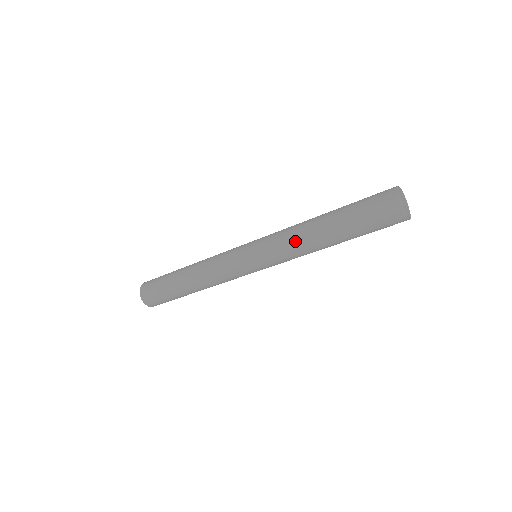
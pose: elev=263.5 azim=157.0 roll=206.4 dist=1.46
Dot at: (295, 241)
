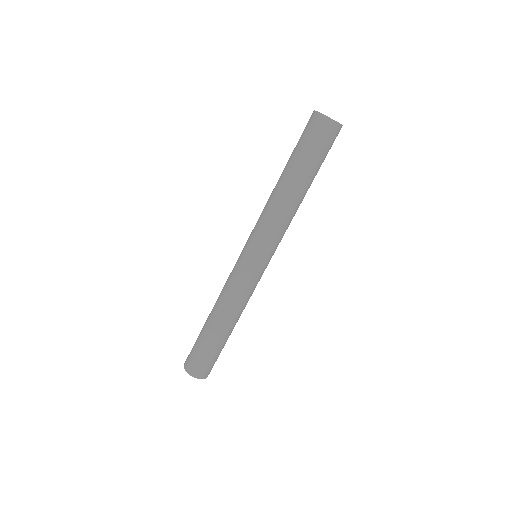
Dot at: (278, 214)
